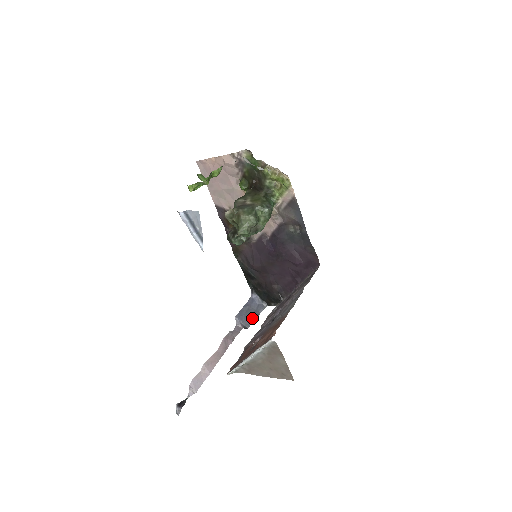
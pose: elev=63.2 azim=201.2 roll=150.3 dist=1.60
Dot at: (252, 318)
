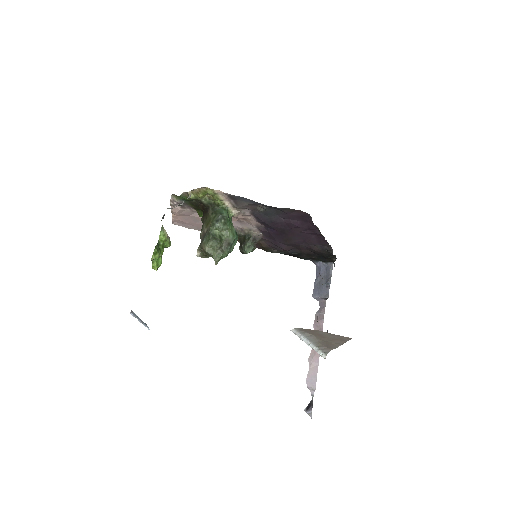
Dot at: (327, 286)
